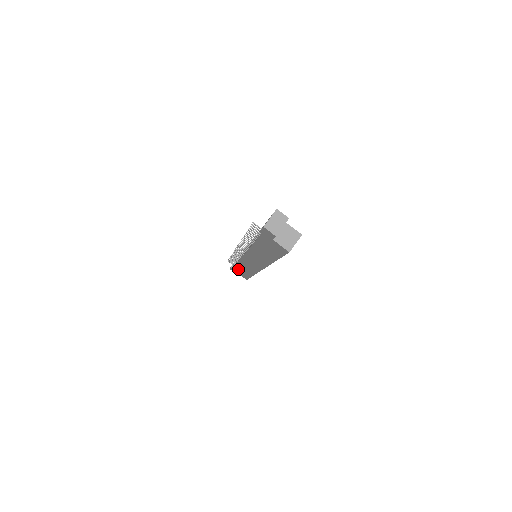
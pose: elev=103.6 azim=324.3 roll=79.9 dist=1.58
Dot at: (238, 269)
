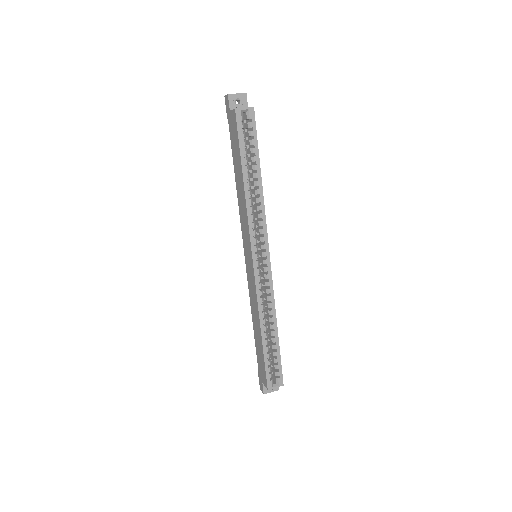
Dot at: (258, 353)
